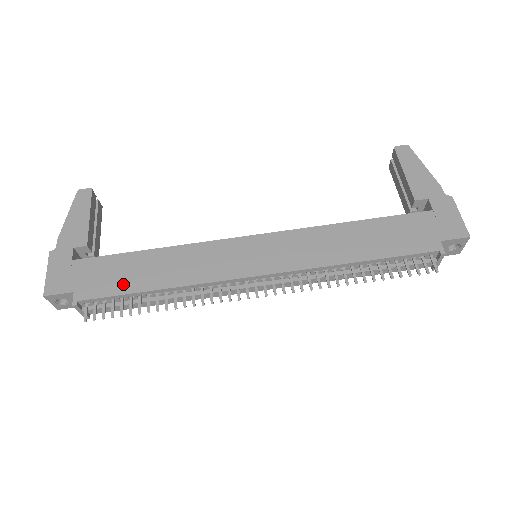
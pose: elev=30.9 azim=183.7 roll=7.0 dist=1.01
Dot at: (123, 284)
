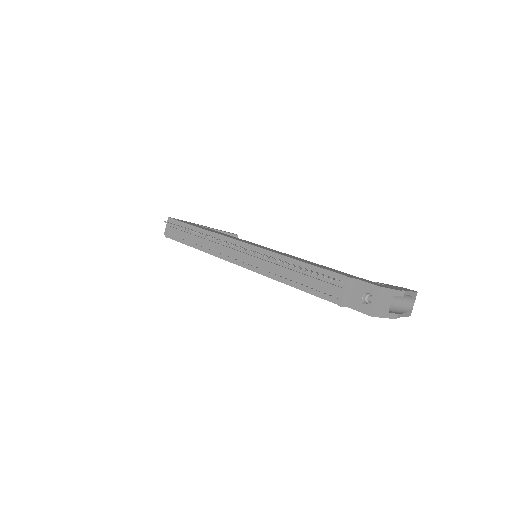
Dot at: (195, 225)
